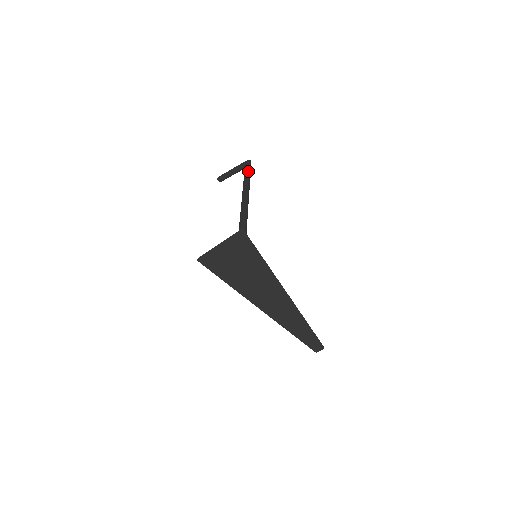
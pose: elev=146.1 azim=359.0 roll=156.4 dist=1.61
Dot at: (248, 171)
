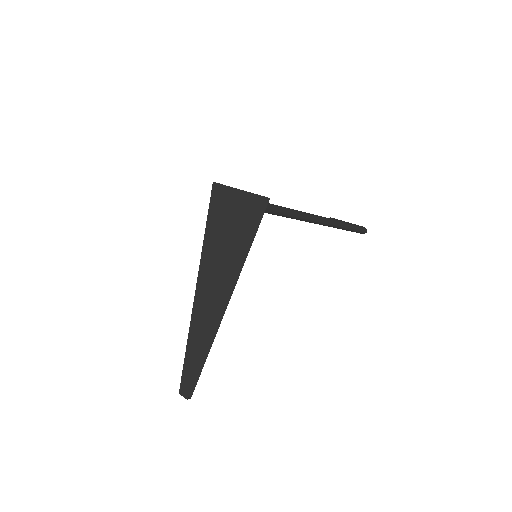
Dot at: (352, 225)
